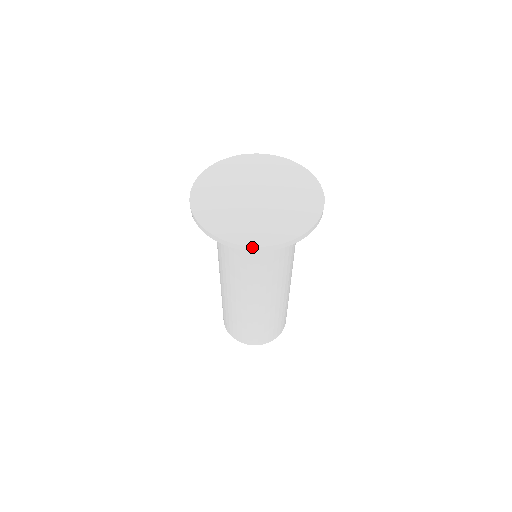
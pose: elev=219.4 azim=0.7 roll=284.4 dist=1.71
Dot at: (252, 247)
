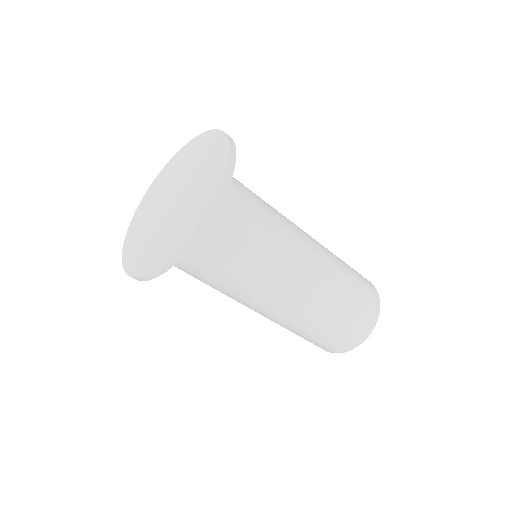
Dot at: (193, 235)
